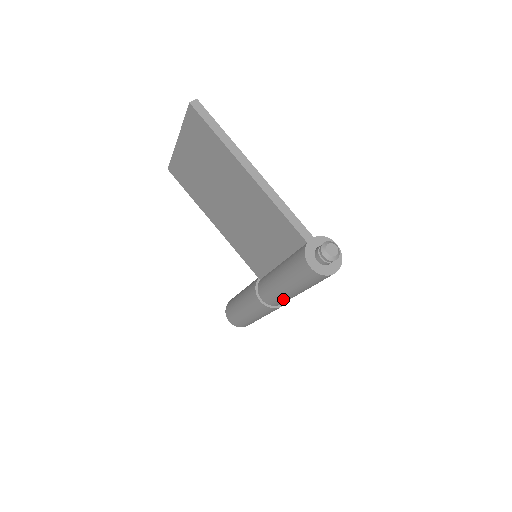
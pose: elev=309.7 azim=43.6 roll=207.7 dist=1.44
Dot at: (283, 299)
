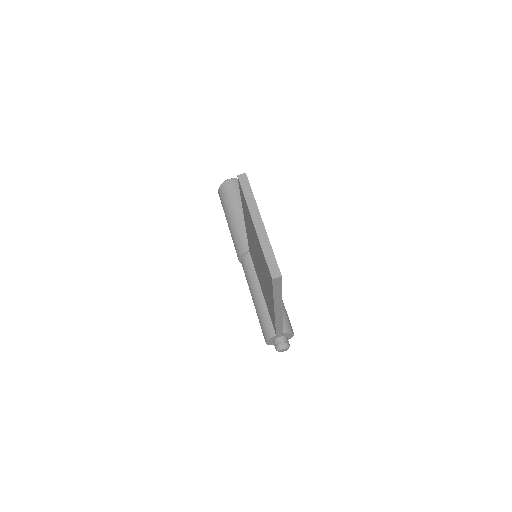
Dot at: occluded
